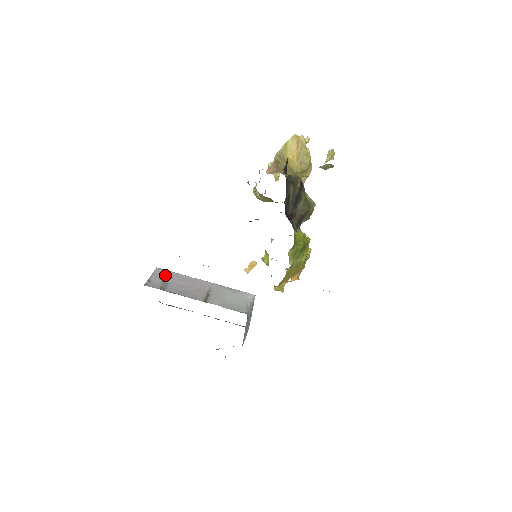
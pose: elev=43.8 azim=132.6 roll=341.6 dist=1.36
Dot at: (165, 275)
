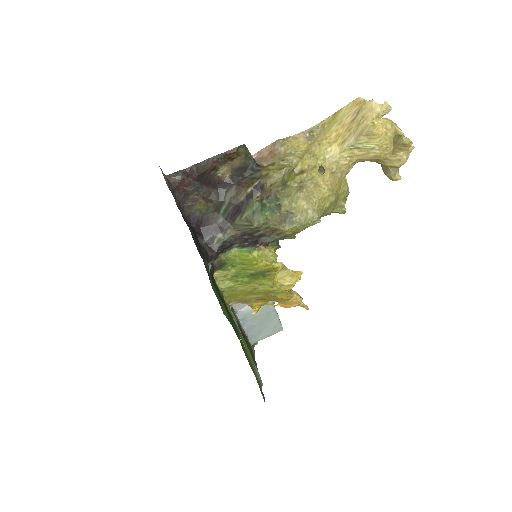
Dot at: occluded
